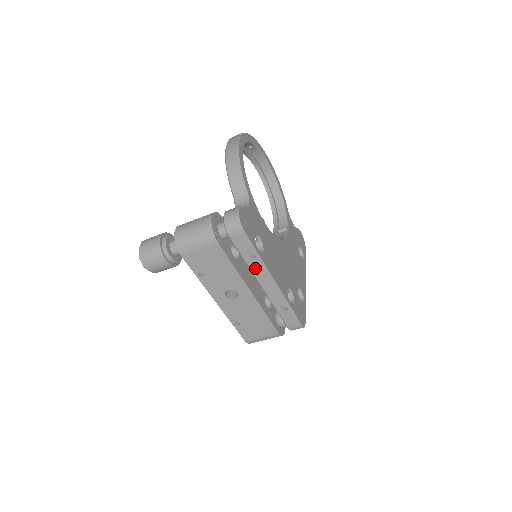
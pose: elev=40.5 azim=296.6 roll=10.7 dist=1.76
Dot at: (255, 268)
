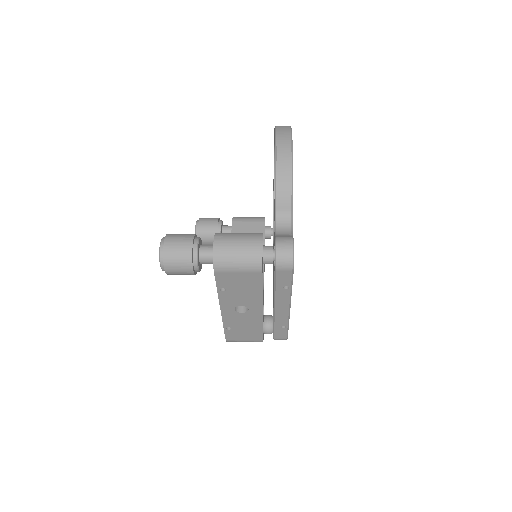
Dot at: (281, 296)
